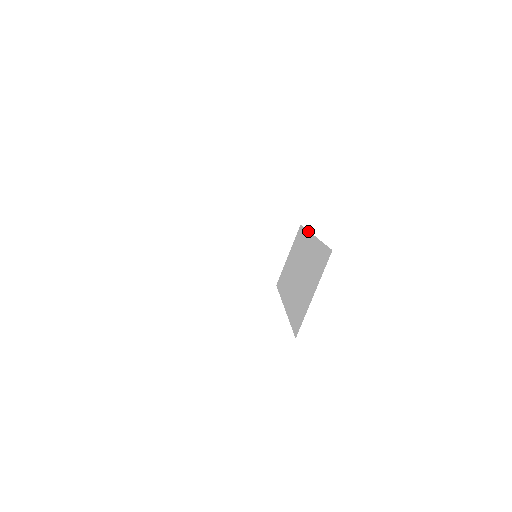
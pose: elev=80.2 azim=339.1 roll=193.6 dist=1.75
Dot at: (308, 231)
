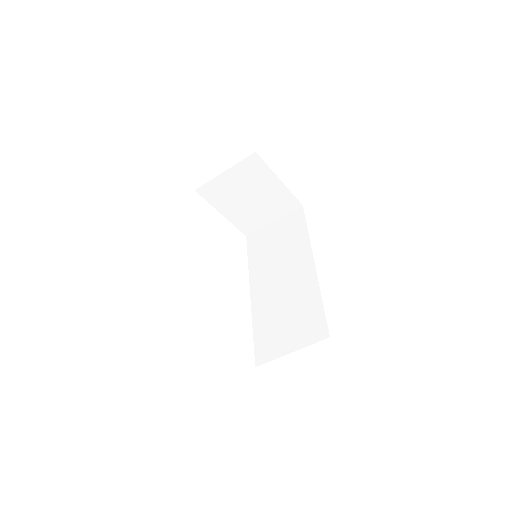
Dot at: occluded
